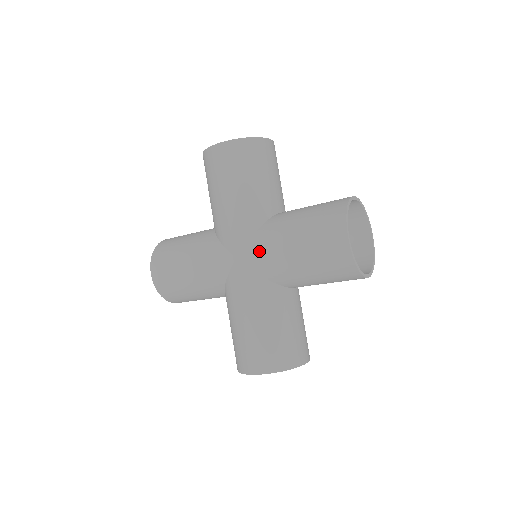
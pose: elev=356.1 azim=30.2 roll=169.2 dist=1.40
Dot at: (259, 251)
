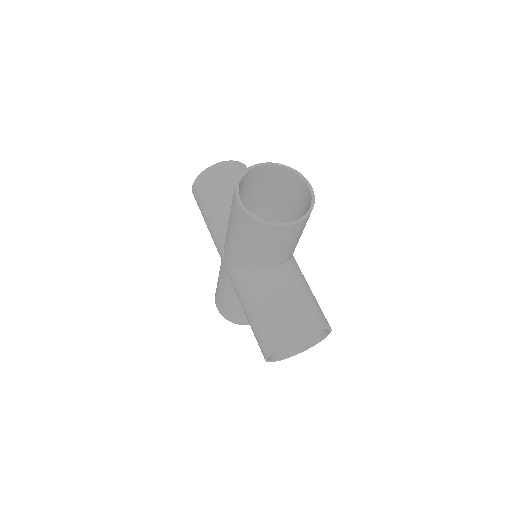
Dot at: (234, 283)
